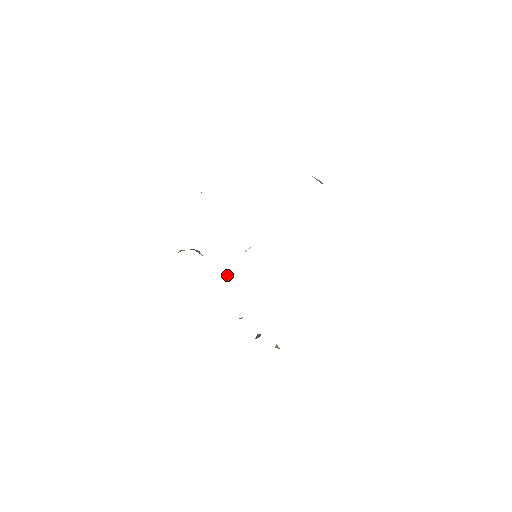
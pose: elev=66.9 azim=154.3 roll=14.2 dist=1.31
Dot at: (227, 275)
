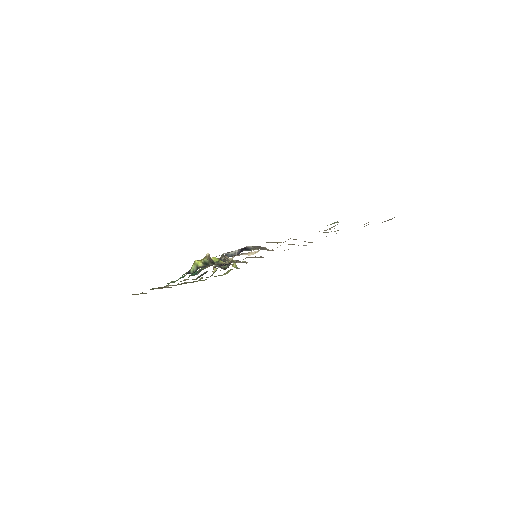
Dot at: (224, 259)
